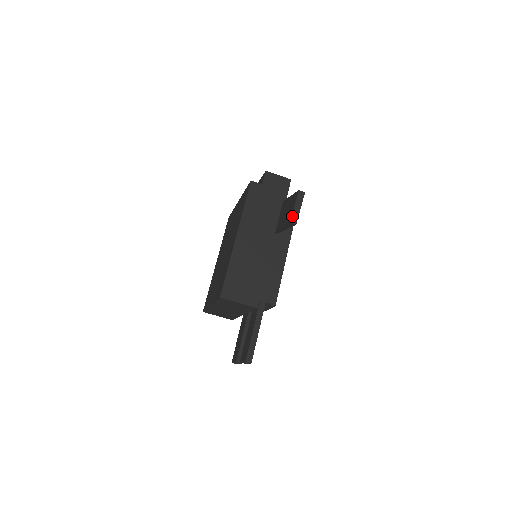
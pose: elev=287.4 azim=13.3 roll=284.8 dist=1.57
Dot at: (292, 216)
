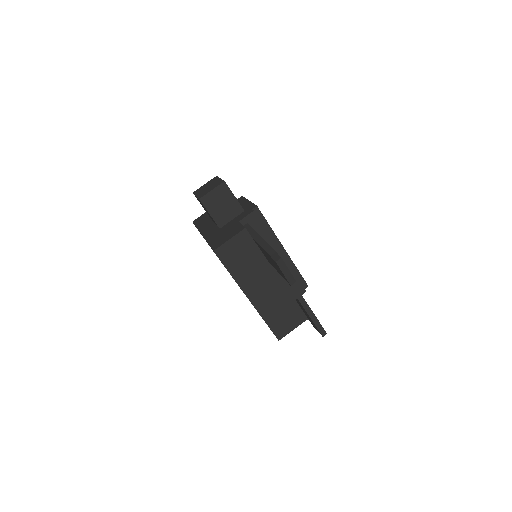
Dot at: (288, 281)
